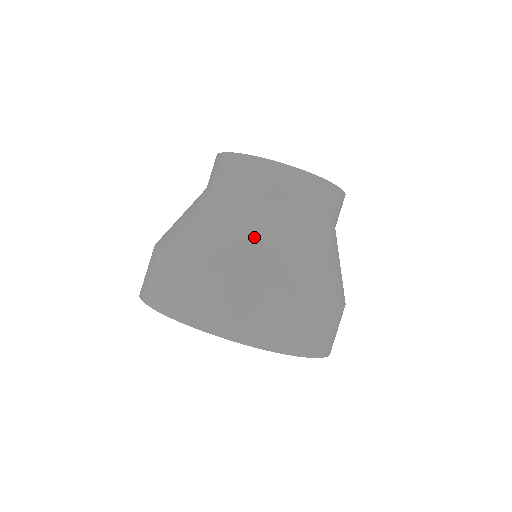
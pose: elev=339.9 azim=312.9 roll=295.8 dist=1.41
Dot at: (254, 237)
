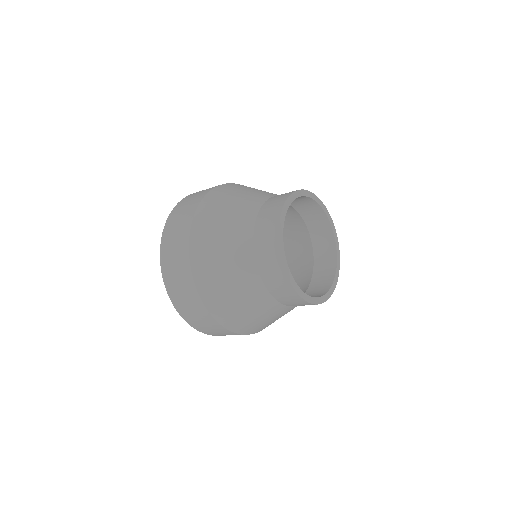
Dot at: (223, 266)
